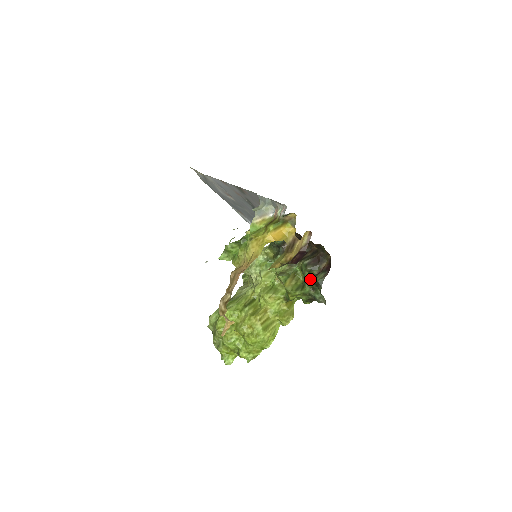
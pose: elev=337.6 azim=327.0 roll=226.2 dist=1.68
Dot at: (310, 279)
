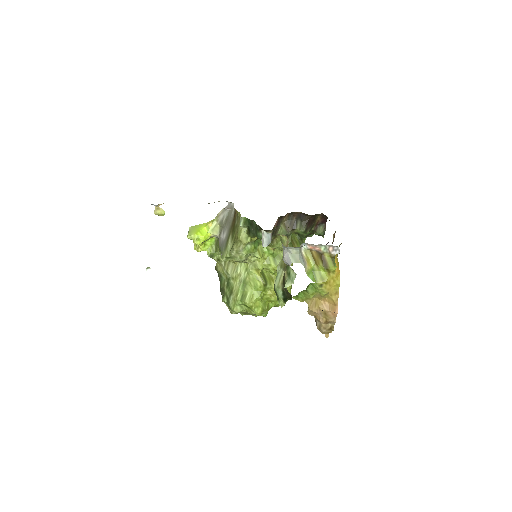
Dot at: (308, 234)
